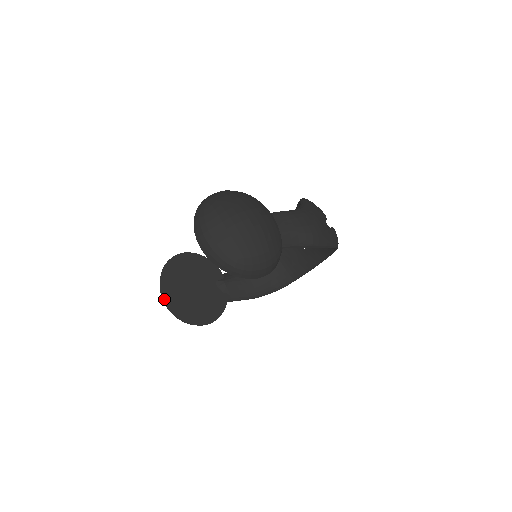
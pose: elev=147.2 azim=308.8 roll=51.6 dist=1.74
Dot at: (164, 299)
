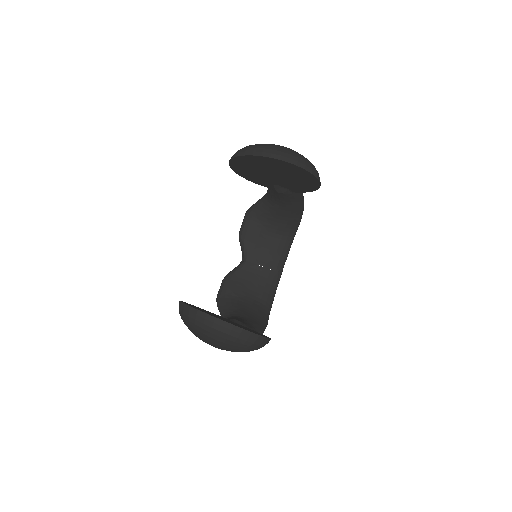
Dot at: (222, 320)
